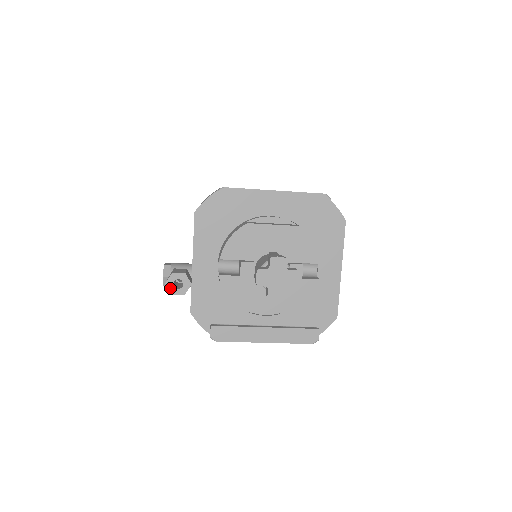
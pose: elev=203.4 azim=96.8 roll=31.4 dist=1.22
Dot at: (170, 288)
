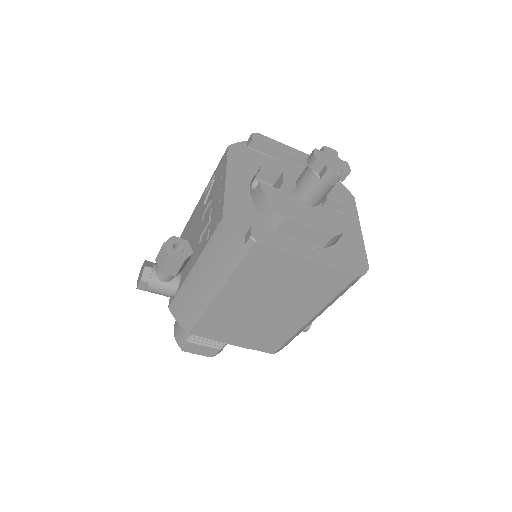
Dot at: (169, 249)
